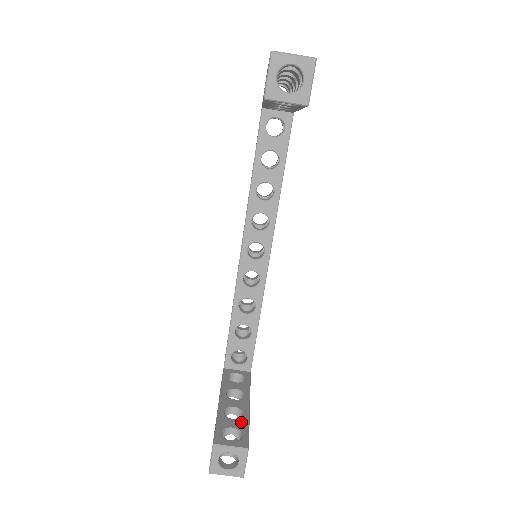
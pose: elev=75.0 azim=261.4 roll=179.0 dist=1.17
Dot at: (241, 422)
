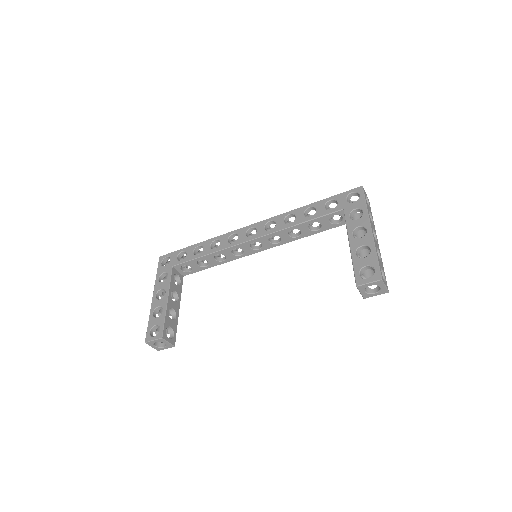
Dot at: (175, 324)
